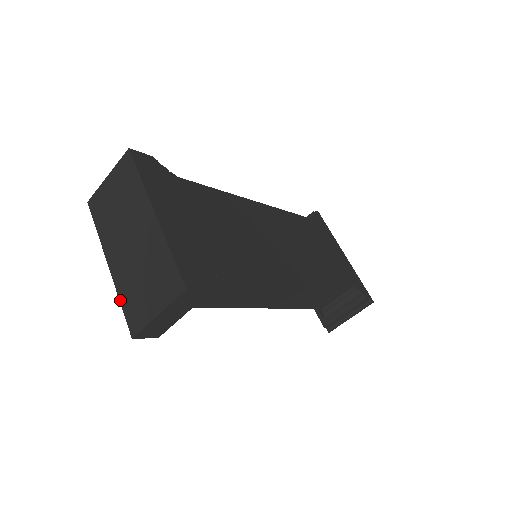
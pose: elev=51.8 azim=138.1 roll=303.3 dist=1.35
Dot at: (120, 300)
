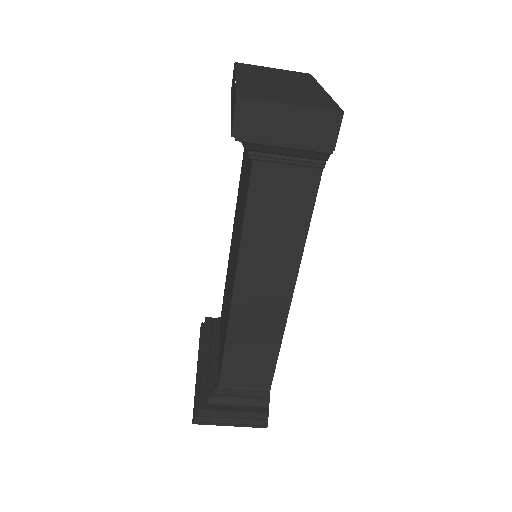
Dot at: (238, 85)
